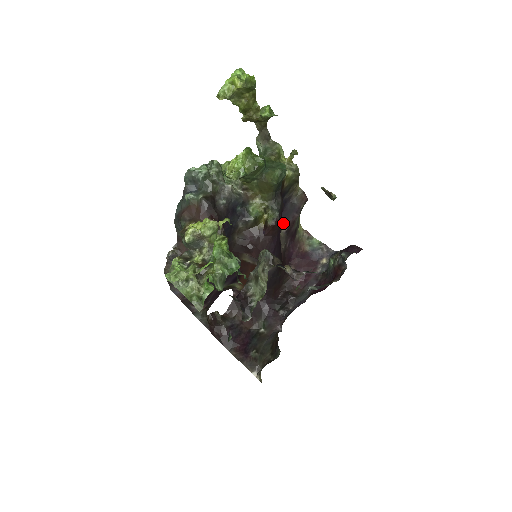
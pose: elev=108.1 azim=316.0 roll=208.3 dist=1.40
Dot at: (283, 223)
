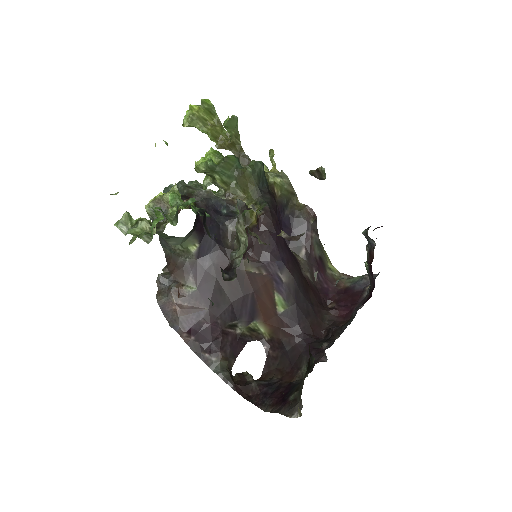
Dot at: (298, 247)
